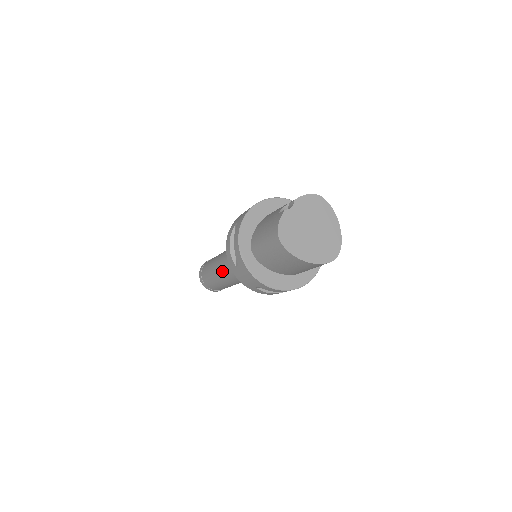
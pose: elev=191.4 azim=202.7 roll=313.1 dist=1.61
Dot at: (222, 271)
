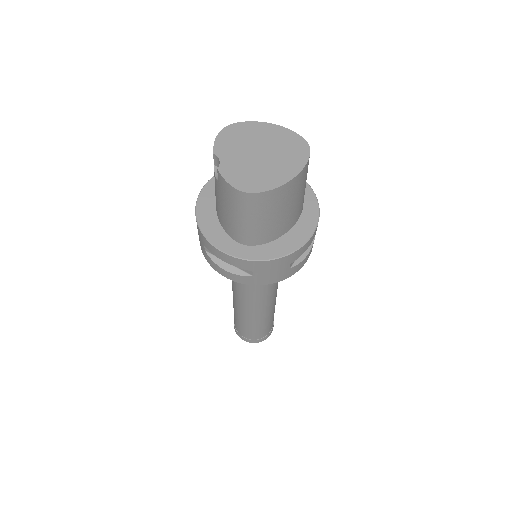
Dot at: (252, 307)
